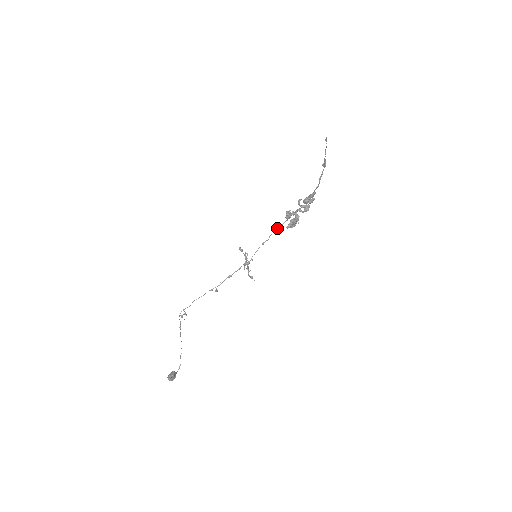
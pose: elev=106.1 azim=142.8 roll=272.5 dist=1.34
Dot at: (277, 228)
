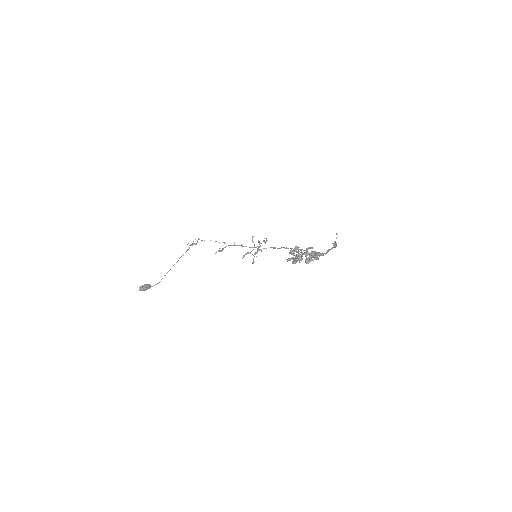
Dot at: occluded
